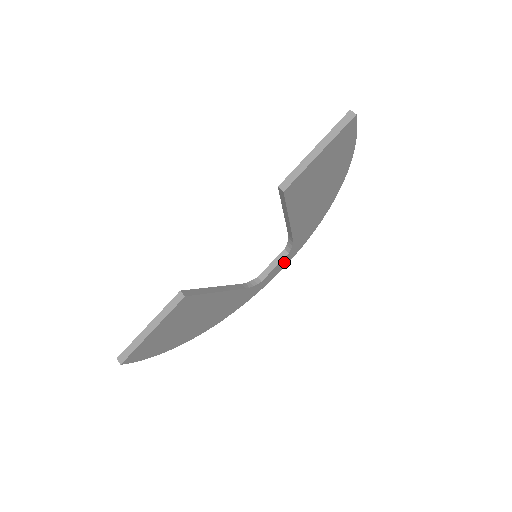
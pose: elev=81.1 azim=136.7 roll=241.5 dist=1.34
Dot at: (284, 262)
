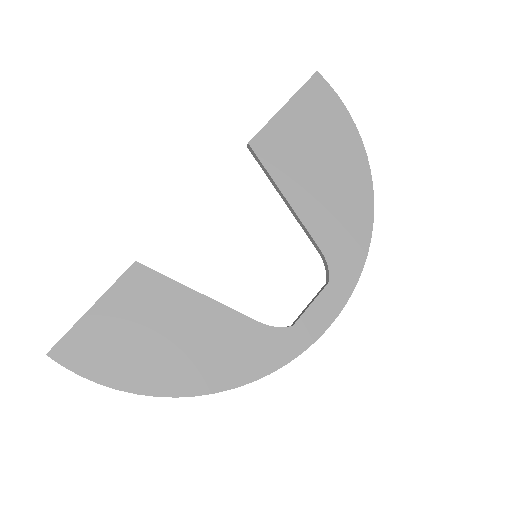
Dot at: (330, 302)
